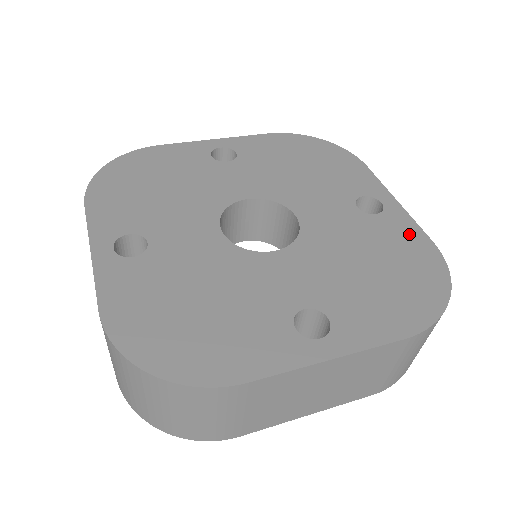
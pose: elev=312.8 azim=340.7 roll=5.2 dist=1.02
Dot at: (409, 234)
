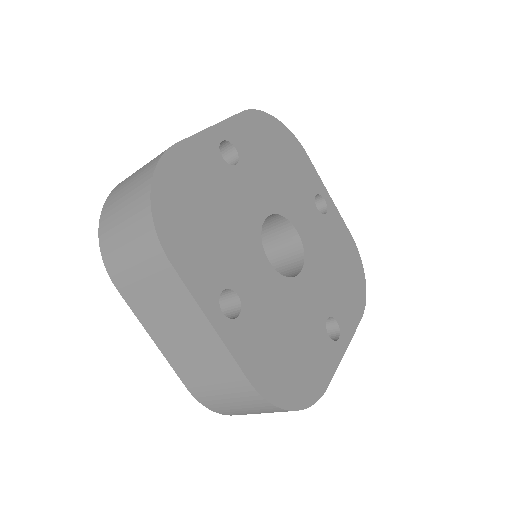
Dot at: (325, 366)
